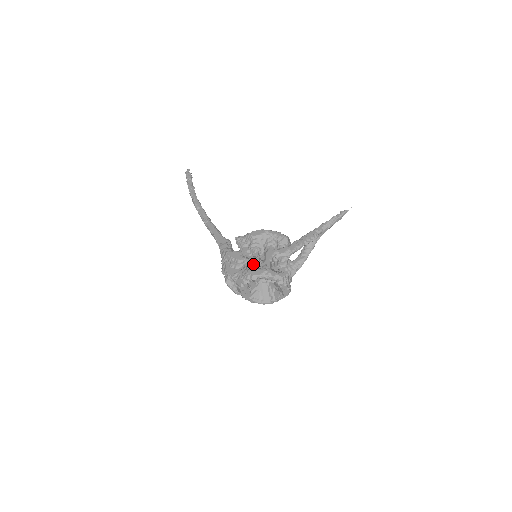
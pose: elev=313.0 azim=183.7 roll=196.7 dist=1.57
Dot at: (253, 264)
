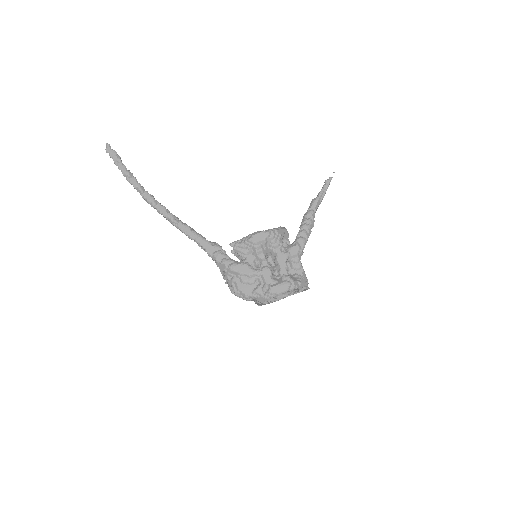
Dot at: (270, 278)
